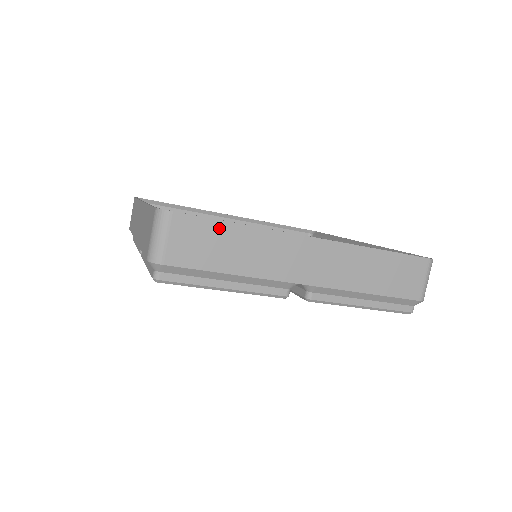
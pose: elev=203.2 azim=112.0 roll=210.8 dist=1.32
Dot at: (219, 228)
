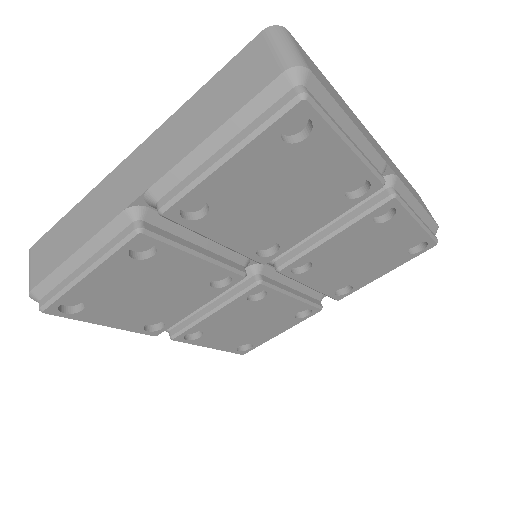
Dot at: (322, 75)
